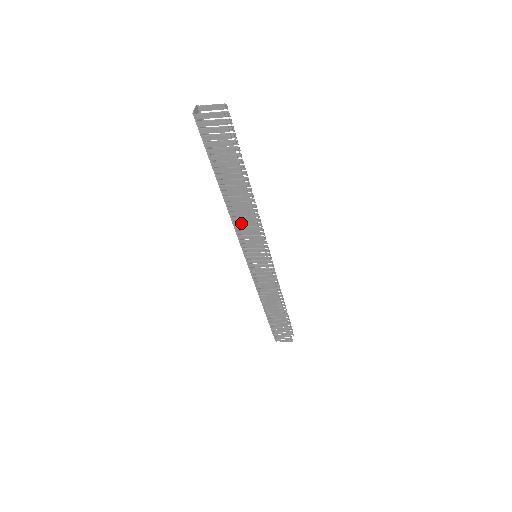
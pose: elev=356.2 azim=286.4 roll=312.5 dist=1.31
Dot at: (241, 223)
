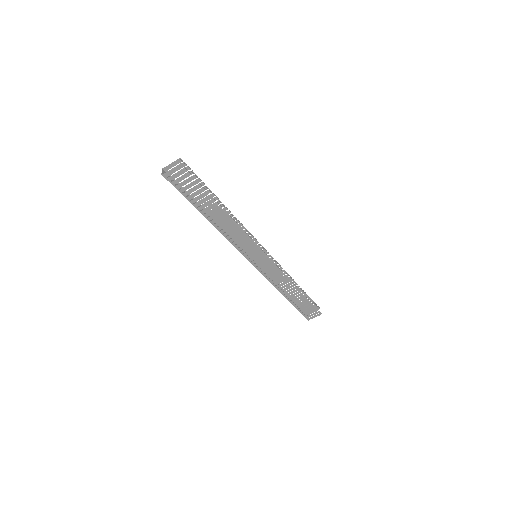
Dot at: (232, 235)
